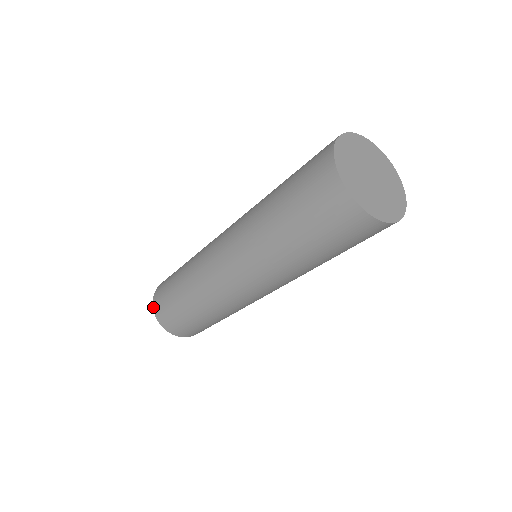
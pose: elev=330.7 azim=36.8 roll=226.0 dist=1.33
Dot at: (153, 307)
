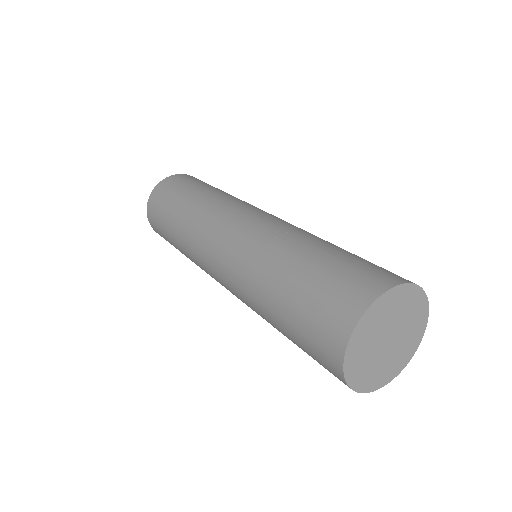
Dot at: (148, 202)
